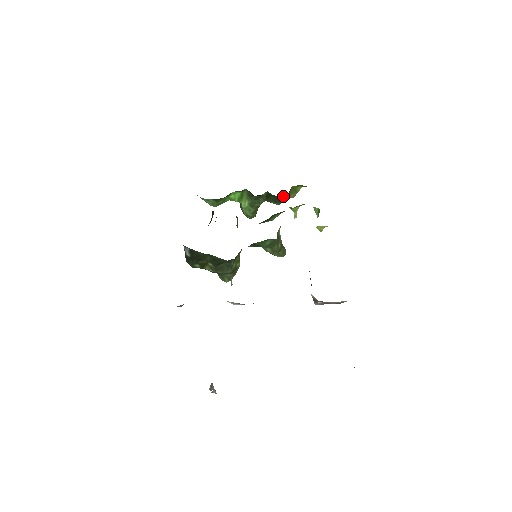
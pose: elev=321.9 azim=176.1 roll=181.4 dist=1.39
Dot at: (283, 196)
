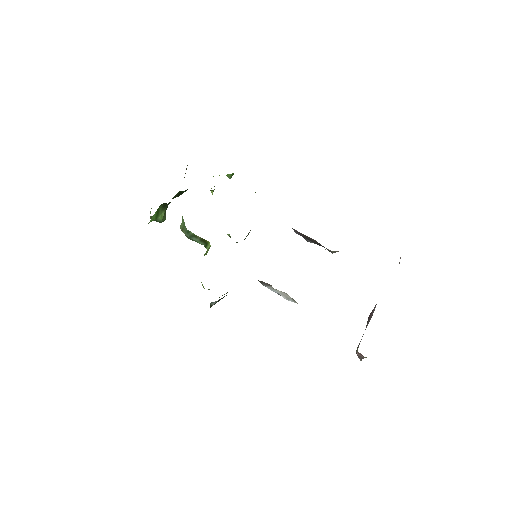
Dot at: occluded
